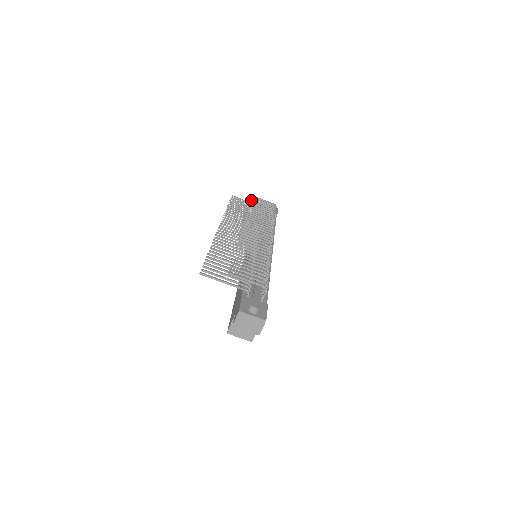
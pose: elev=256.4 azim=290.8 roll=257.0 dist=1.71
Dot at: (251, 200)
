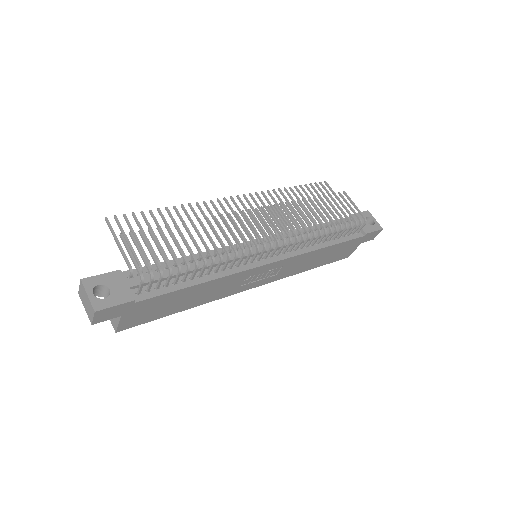
Dot at: (331, 195)
